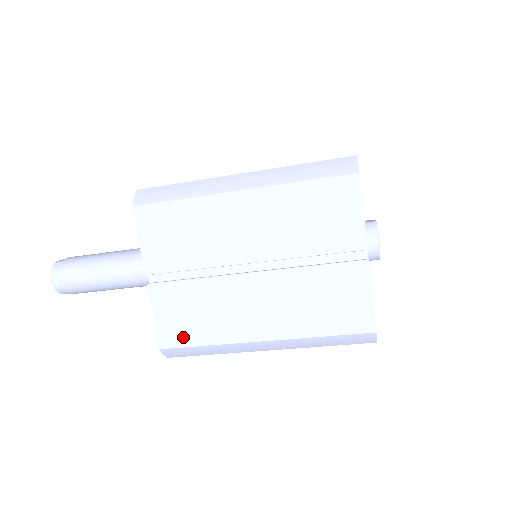
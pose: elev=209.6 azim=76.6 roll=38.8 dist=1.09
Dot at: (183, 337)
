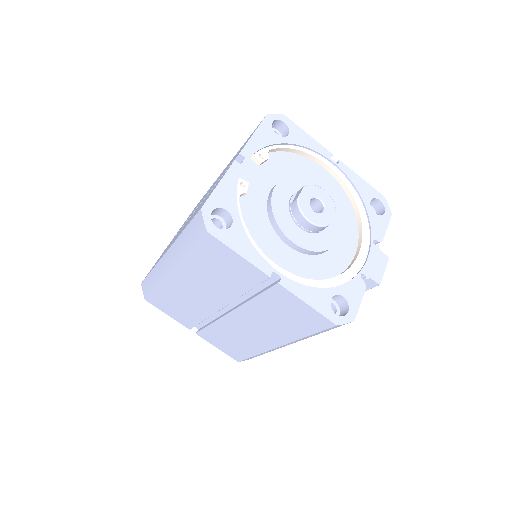
Dot at: (241, 354)
